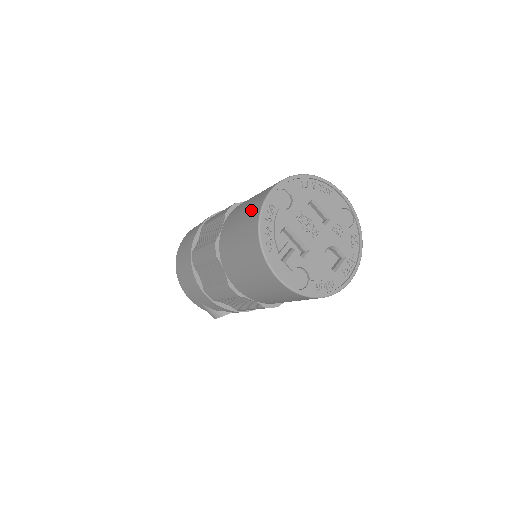
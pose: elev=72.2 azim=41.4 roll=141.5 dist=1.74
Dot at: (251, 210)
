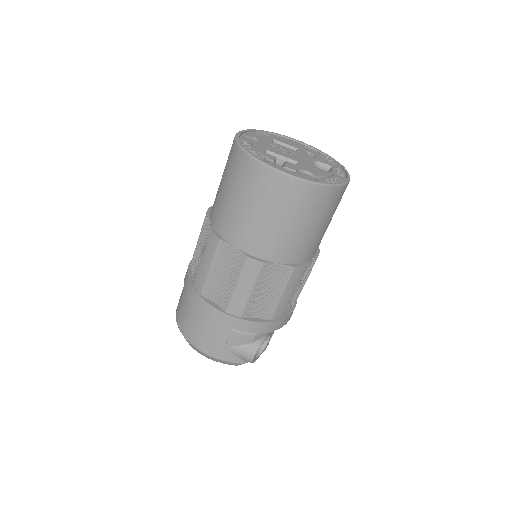
Dot at: (228, 161)
